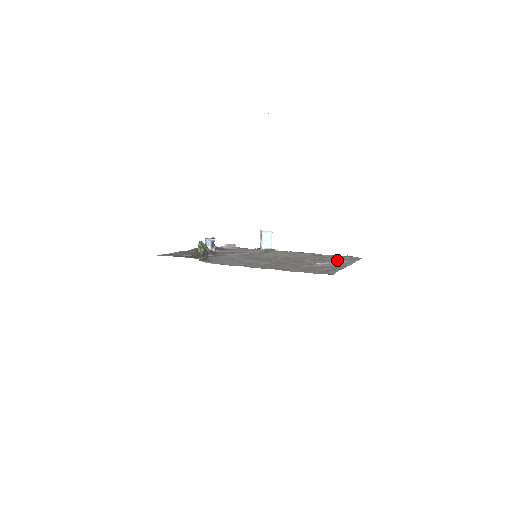
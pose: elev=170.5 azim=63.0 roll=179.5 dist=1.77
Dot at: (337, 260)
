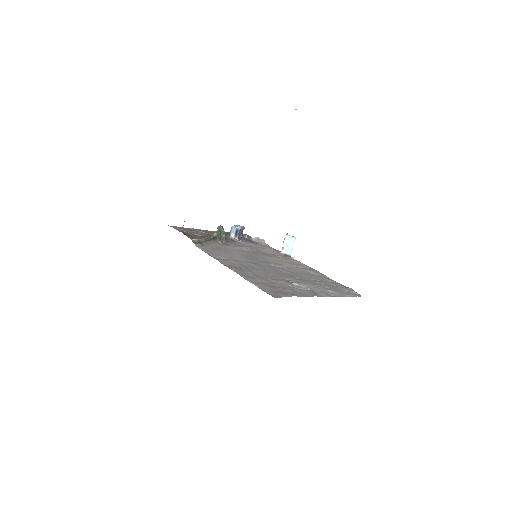
Dot at: (326, 288)
